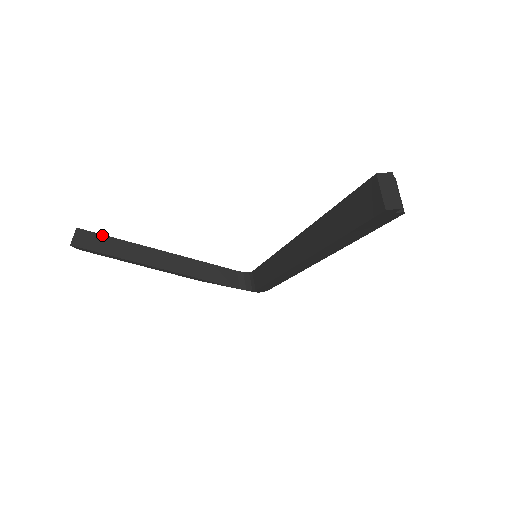
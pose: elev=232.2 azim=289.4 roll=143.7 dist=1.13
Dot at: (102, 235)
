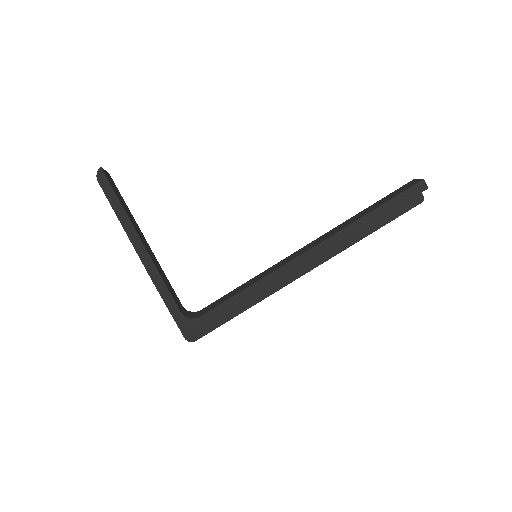
Dot at: (119, 192)
